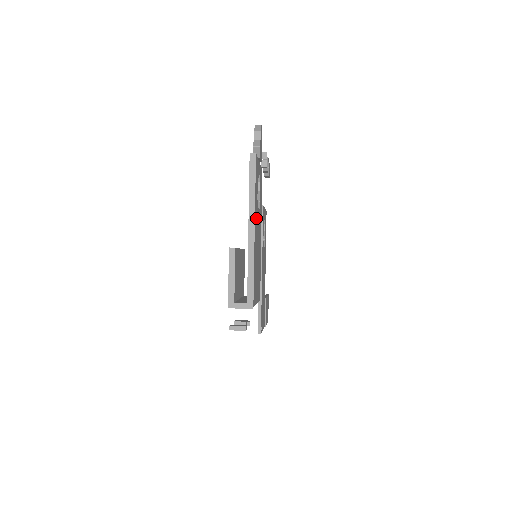
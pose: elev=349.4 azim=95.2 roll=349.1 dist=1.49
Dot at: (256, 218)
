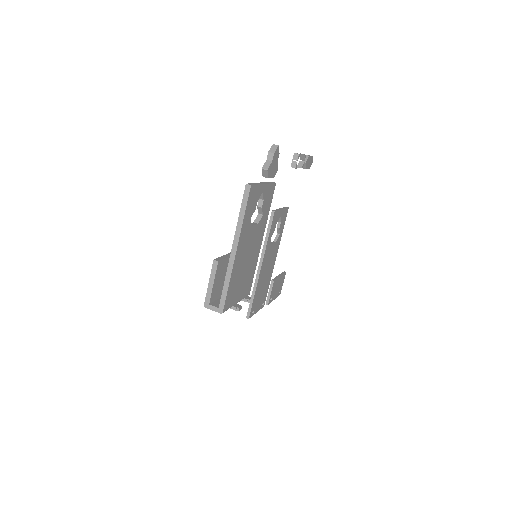
Dot at: (244, 238)
